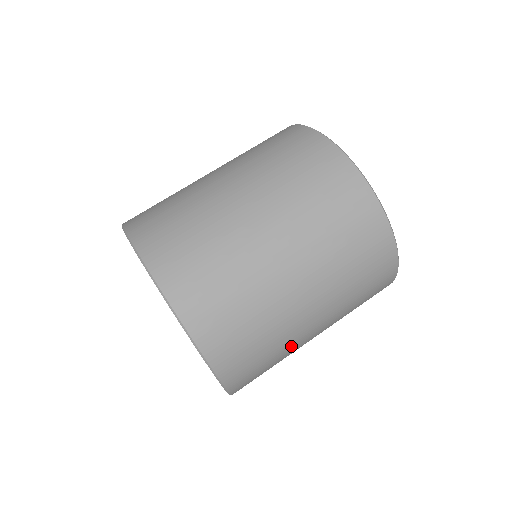
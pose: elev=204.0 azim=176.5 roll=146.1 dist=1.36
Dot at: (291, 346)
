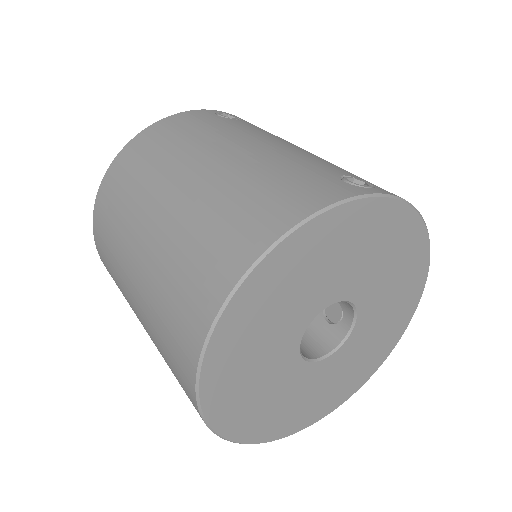
Dot at: occluded
